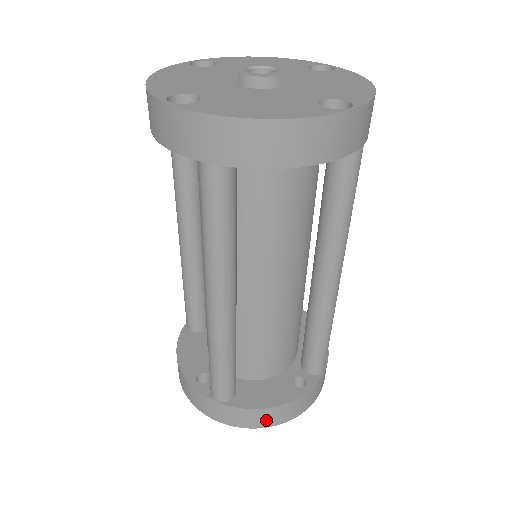
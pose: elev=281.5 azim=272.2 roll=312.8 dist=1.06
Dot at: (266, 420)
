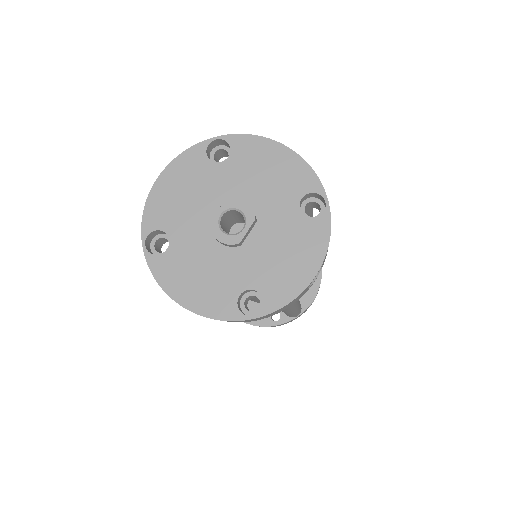
Dot at: occluded
